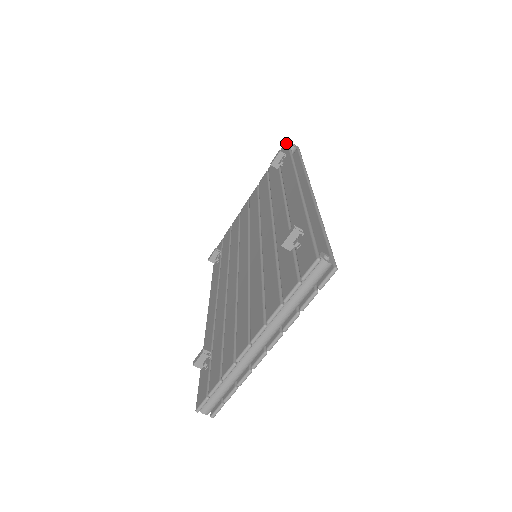
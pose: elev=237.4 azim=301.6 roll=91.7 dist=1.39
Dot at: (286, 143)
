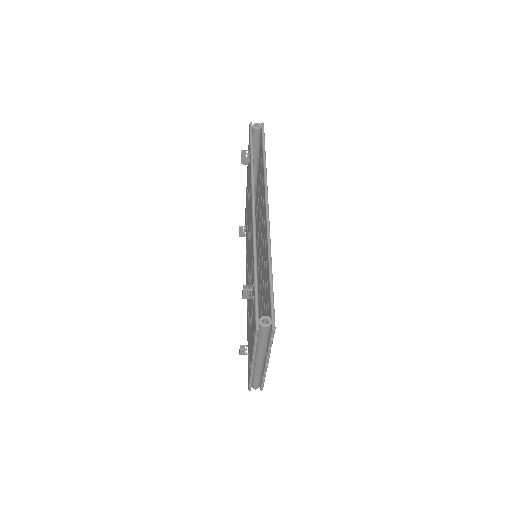
Dot at: (249, 128)
